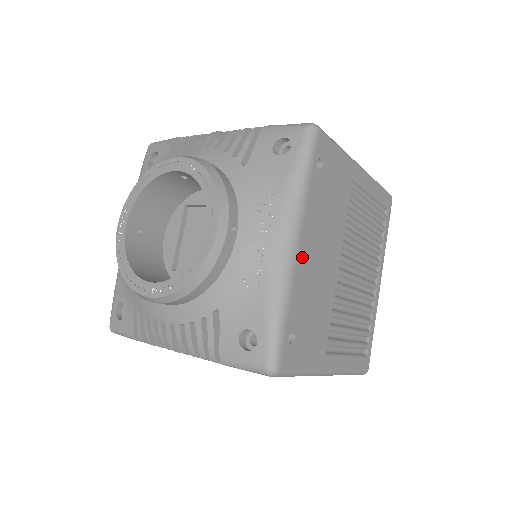
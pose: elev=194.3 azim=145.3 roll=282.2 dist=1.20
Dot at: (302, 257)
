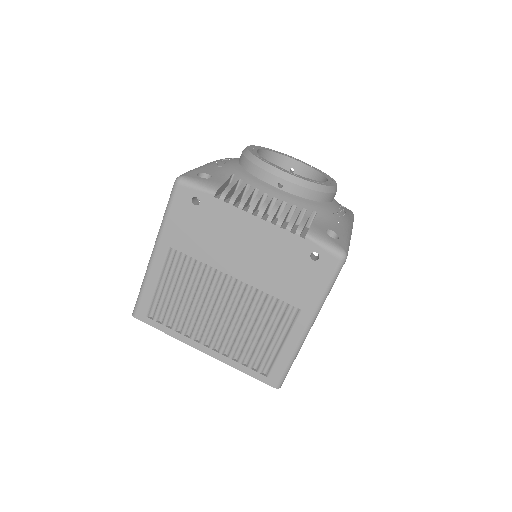
Dot at: occluded
